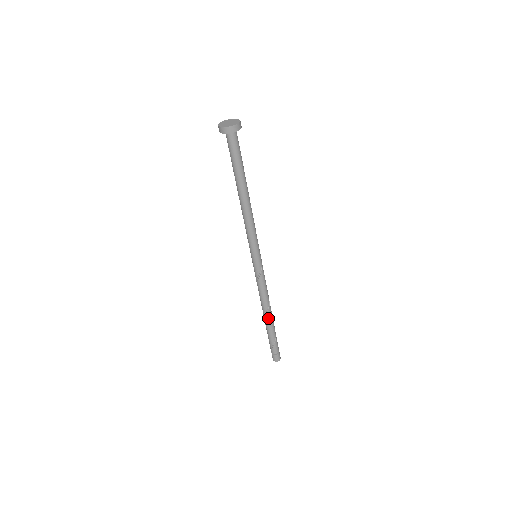
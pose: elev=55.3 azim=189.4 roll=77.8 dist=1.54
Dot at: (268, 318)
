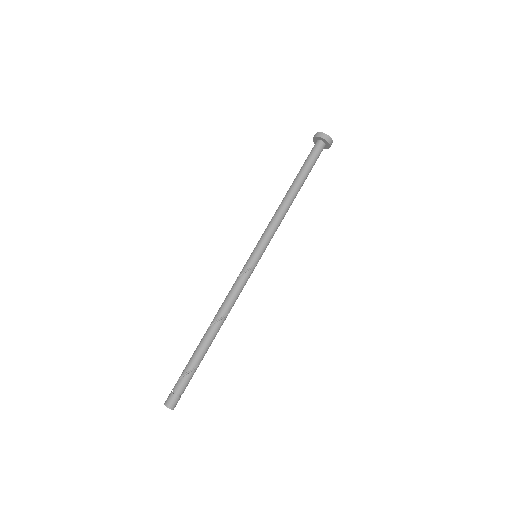
Dot at: (209, 332)
